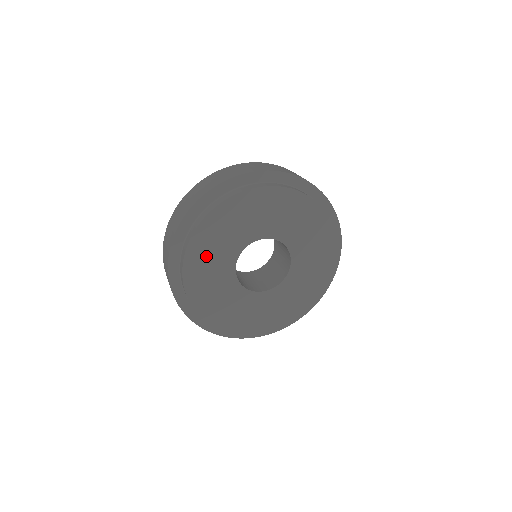
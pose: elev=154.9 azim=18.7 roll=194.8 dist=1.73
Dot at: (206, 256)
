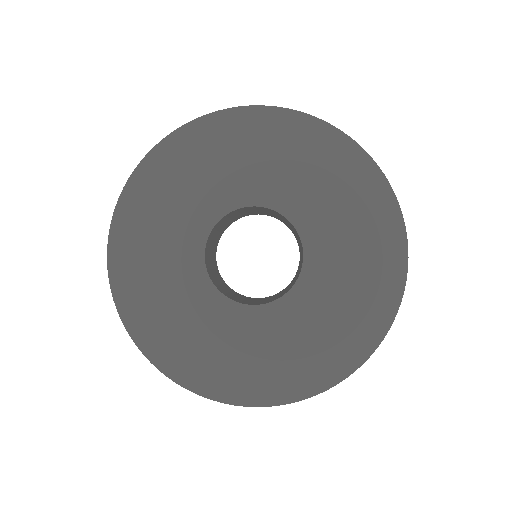
Dot at: (154, 278)
